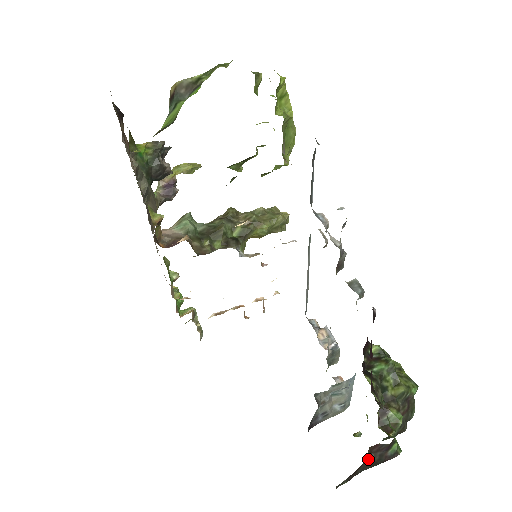
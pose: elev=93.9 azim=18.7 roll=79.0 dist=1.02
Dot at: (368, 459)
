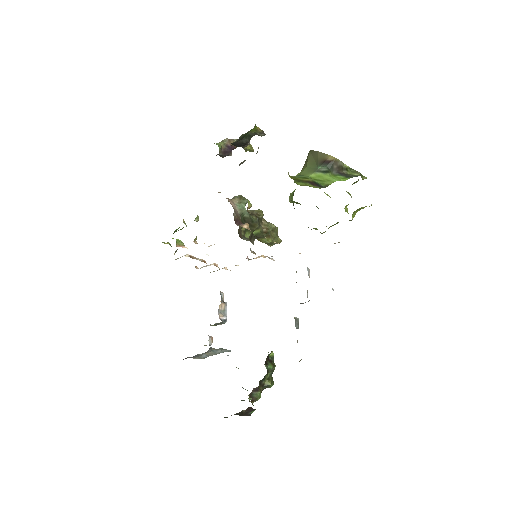
Dot at: (242, 411)
